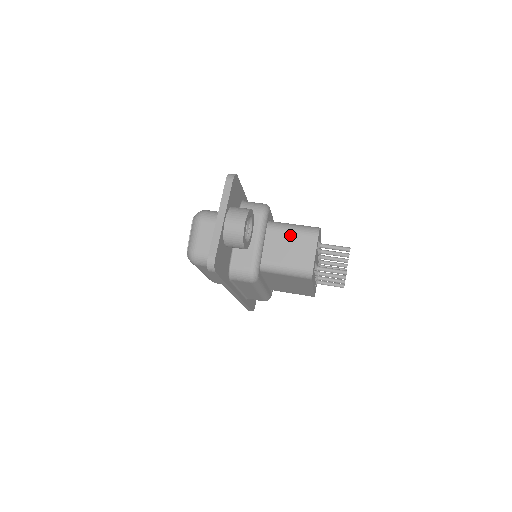
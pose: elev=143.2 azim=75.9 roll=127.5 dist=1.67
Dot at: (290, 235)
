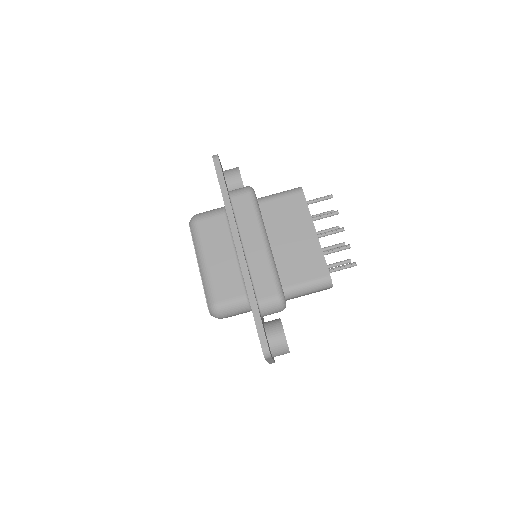
Dot at: occluded
